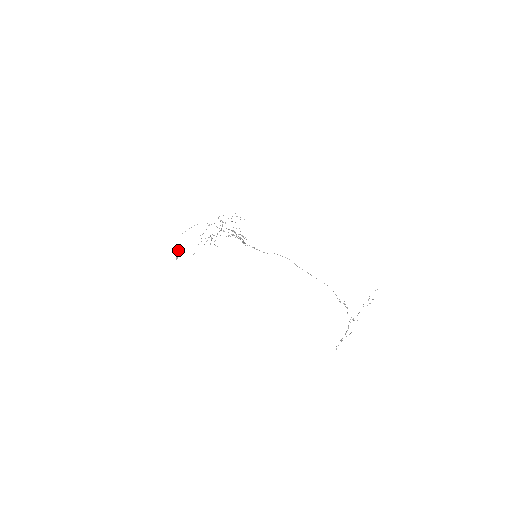
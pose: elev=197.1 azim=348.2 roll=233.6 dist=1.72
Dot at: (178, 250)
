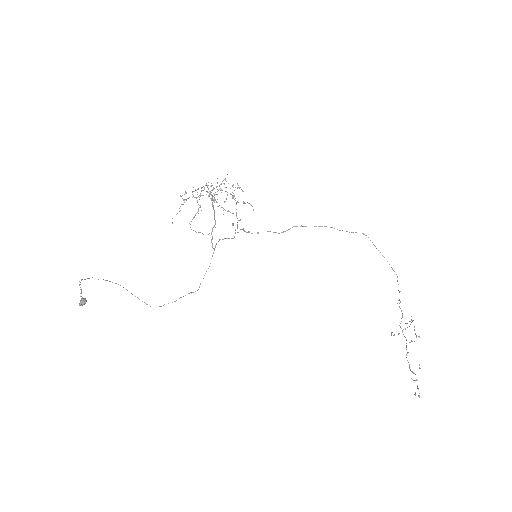
Dot at: occluded
